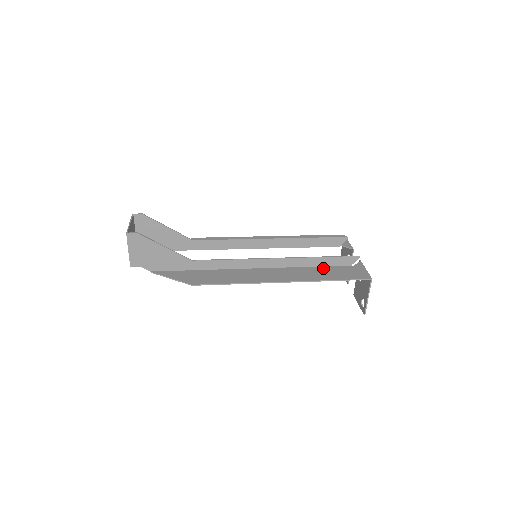
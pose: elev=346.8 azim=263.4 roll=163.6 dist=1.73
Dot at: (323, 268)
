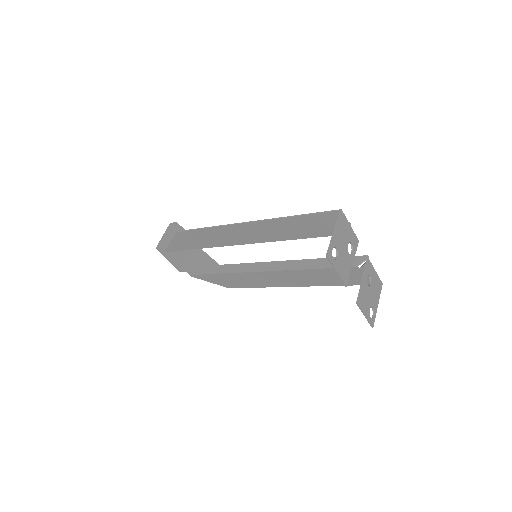
Dot at: (303, 233)
